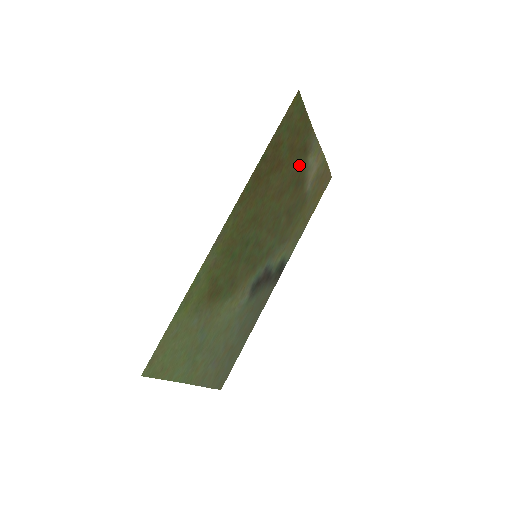
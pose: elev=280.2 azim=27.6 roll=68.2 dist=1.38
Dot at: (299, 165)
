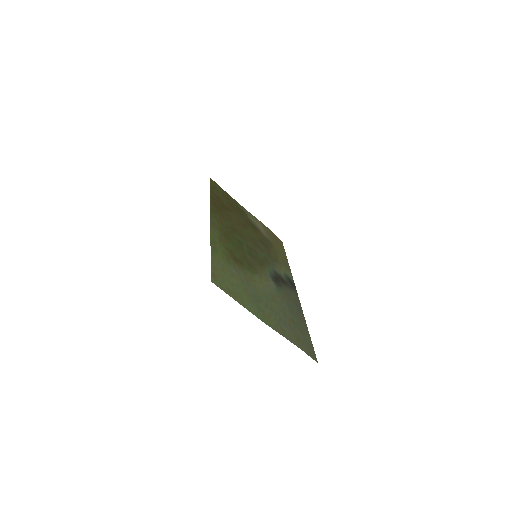
Dot at: (245, 218)
